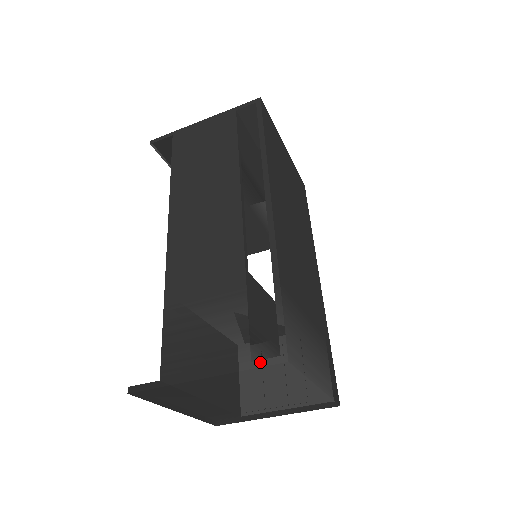
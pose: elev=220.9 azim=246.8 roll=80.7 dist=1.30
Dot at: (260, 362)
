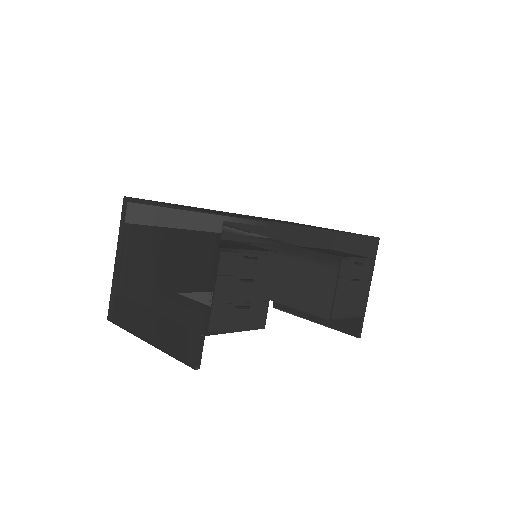
Dot at: occluded
